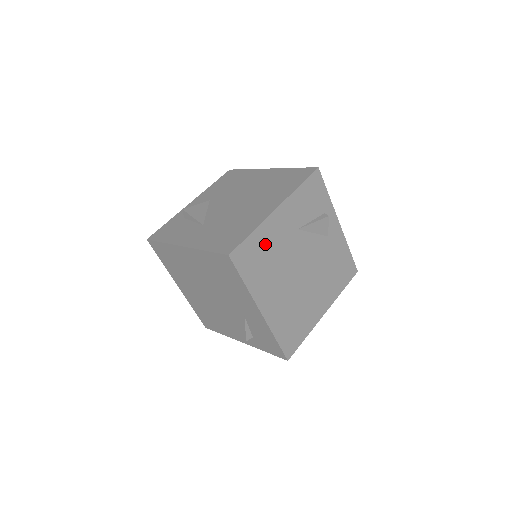
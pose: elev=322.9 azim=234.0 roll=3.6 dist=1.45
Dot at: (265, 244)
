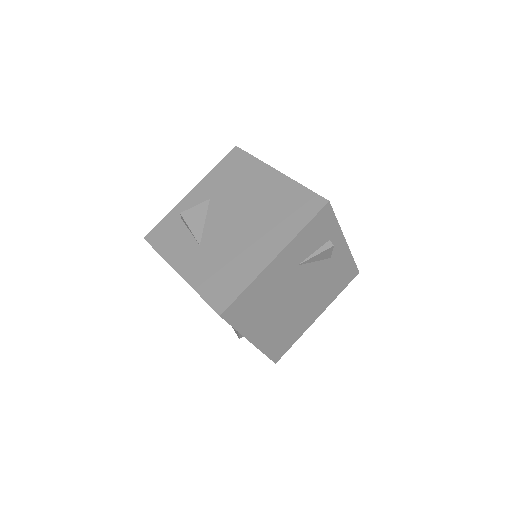
Dot at: (260, 292)
